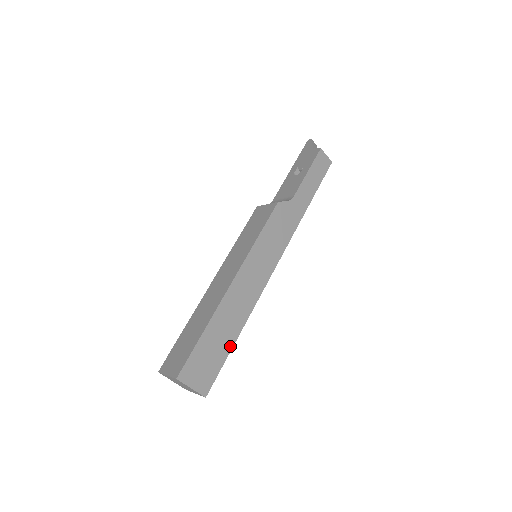
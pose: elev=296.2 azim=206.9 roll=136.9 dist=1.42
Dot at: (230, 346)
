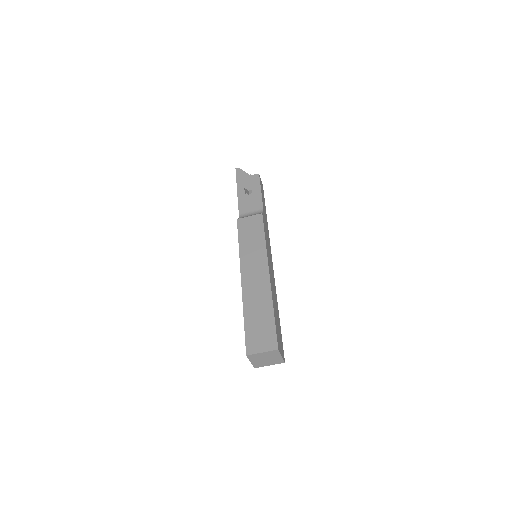
Dot at: (279, 322)
